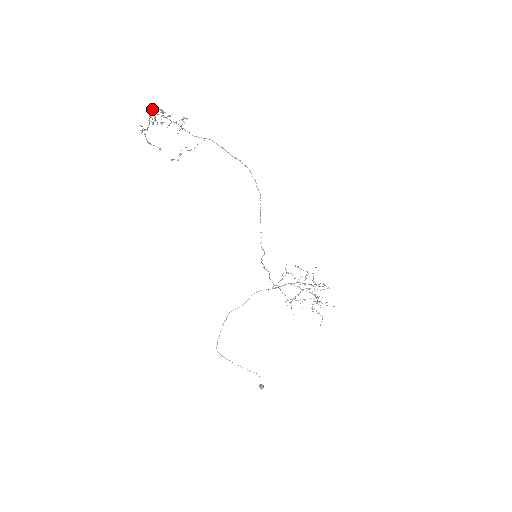
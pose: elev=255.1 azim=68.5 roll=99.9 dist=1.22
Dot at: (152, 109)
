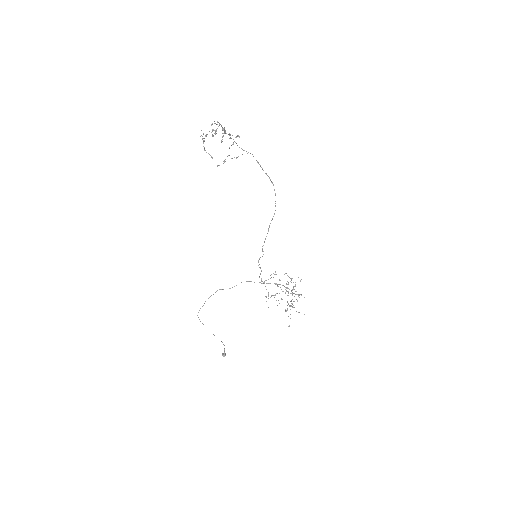
Dot at: occluded
